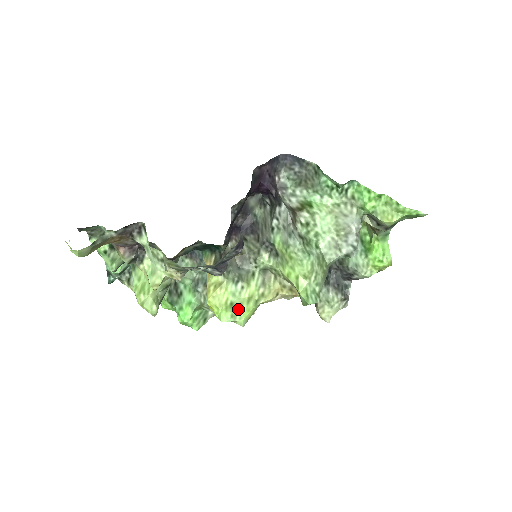
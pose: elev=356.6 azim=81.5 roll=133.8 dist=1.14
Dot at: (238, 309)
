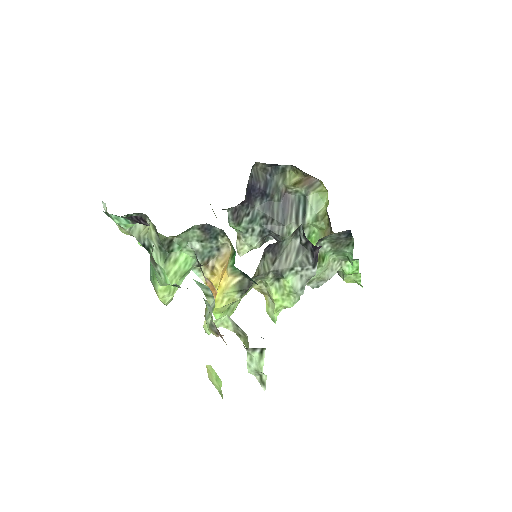
Dot at: (231, 312)
